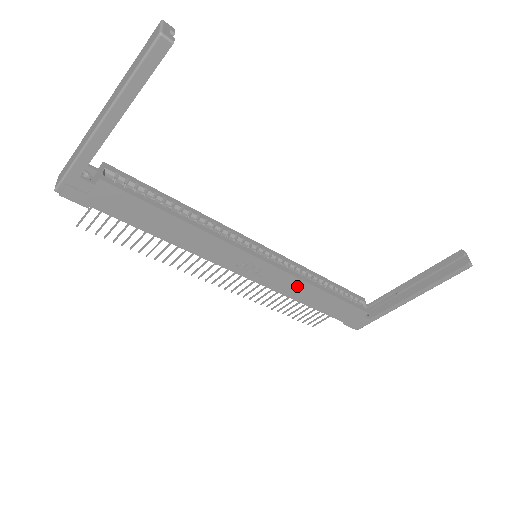
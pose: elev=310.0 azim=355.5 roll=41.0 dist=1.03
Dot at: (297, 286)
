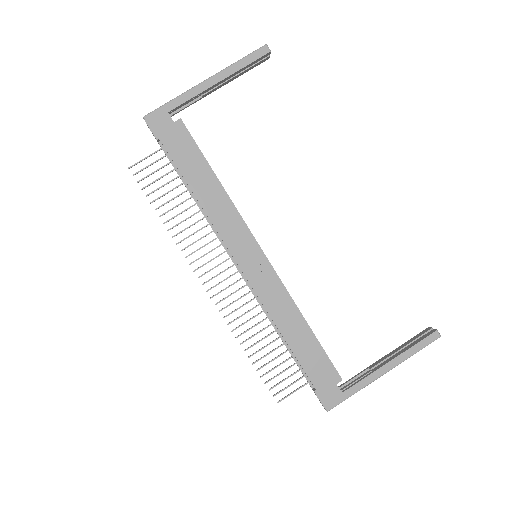
Dot at: (283, 303)
